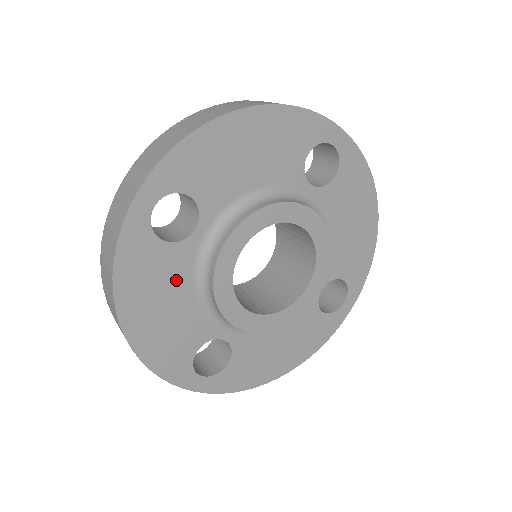
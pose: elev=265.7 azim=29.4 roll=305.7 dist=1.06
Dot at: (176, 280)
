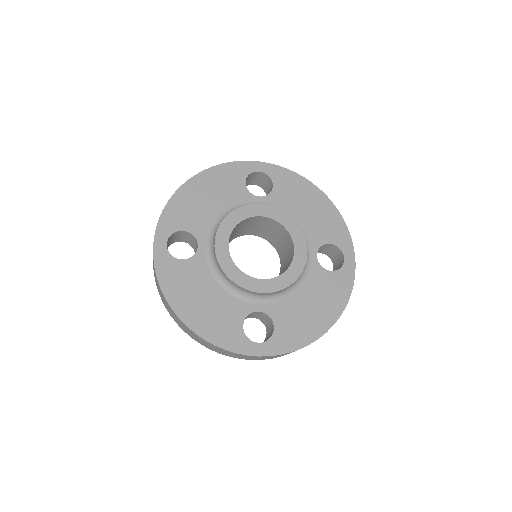
Dot at: (202, 280)
